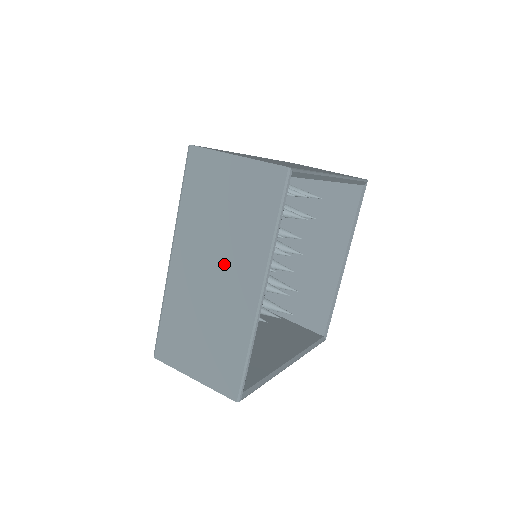
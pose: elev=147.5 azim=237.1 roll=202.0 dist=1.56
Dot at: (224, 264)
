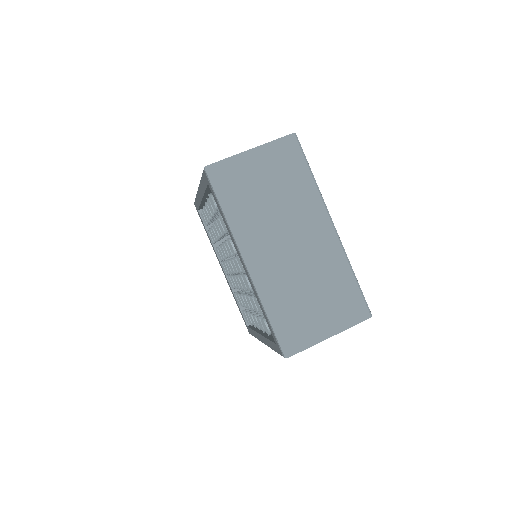
Dot at: (294, 229)
